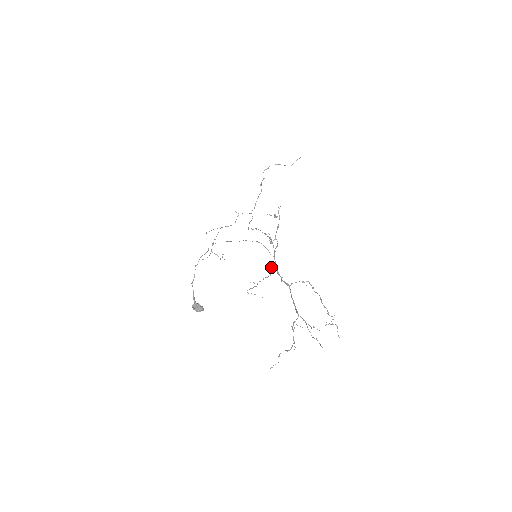
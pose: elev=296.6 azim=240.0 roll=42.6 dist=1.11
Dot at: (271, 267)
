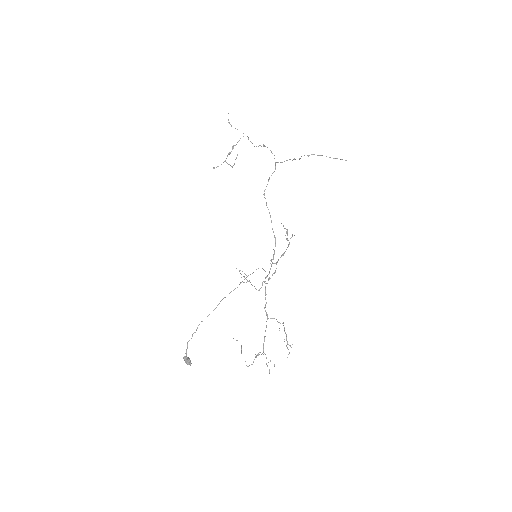
Dot at: occluded
